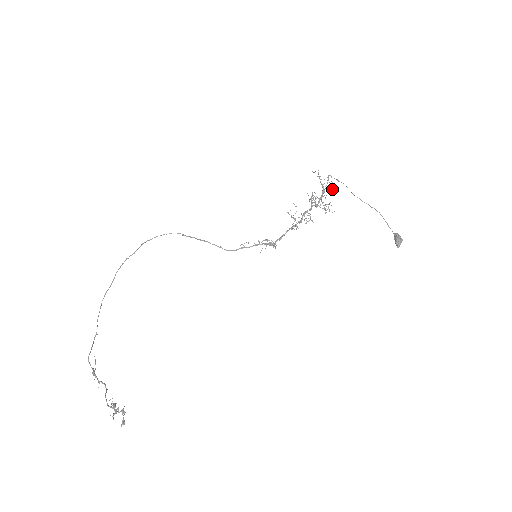
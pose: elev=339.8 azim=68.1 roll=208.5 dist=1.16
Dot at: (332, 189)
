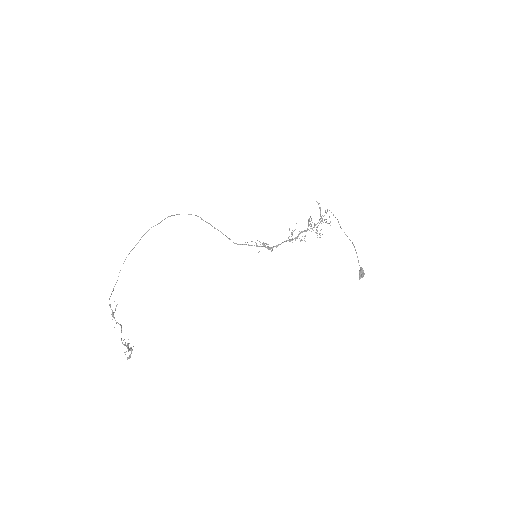
Dot at: occluded
